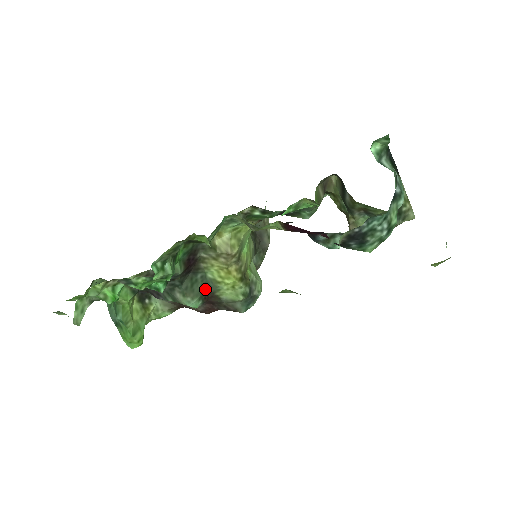
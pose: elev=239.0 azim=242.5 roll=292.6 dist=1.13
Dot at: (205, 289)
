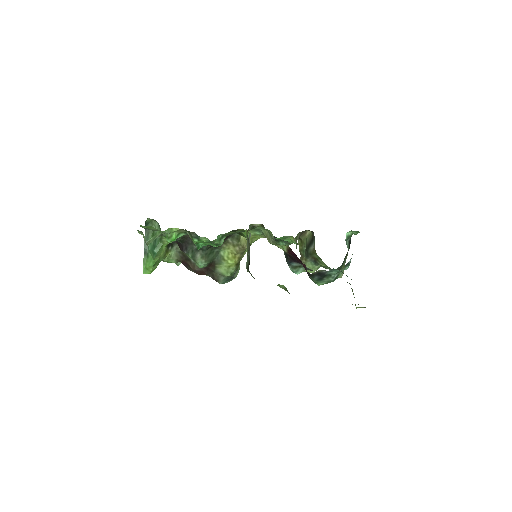
Dot at: (214, 259)
